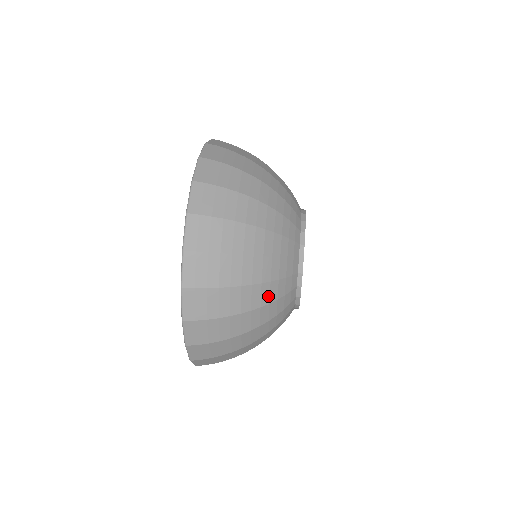
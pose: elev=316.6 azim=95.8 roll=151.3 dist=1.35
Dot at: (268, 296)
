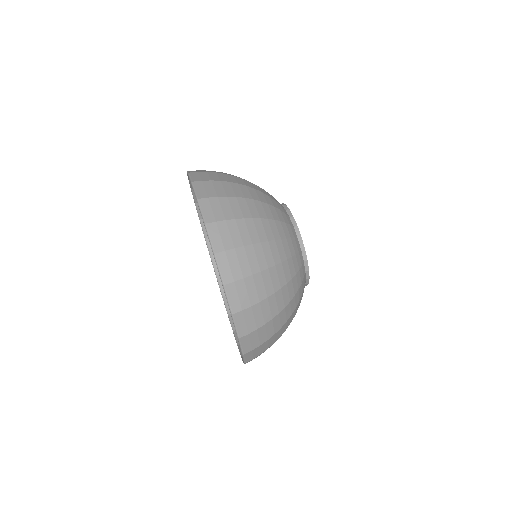
Dot at: occluded
